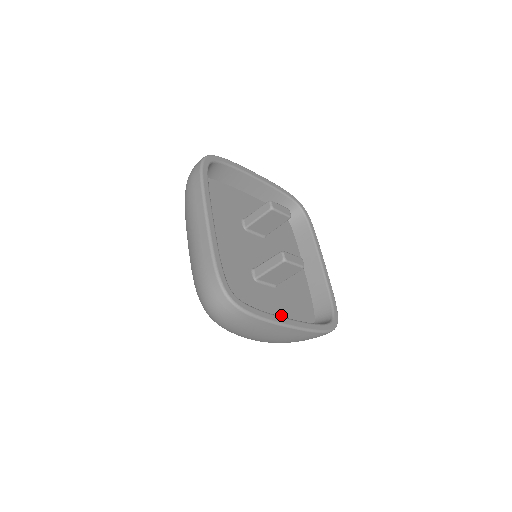
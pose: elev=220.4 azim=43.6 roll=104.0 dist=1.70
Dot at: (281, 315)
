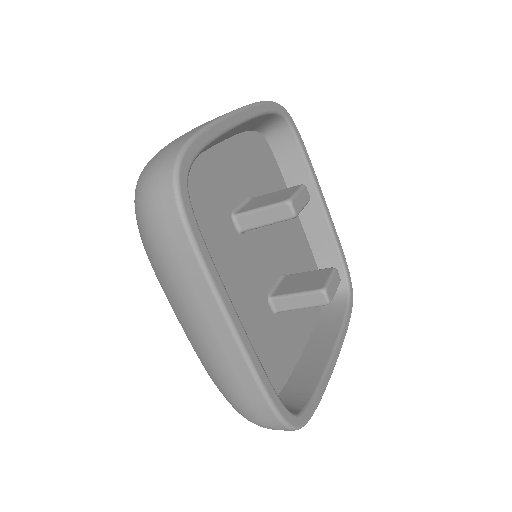
Dot at: (304, 328)
